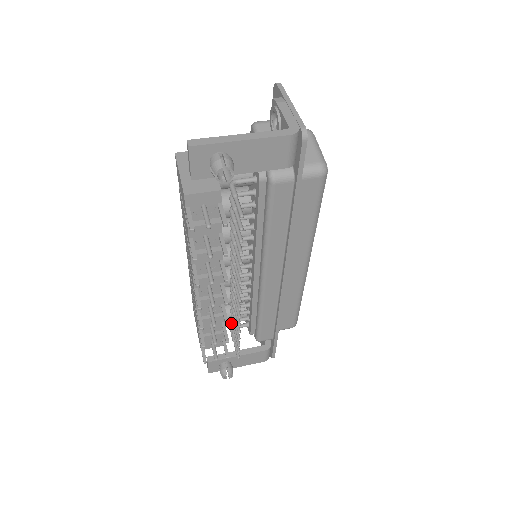
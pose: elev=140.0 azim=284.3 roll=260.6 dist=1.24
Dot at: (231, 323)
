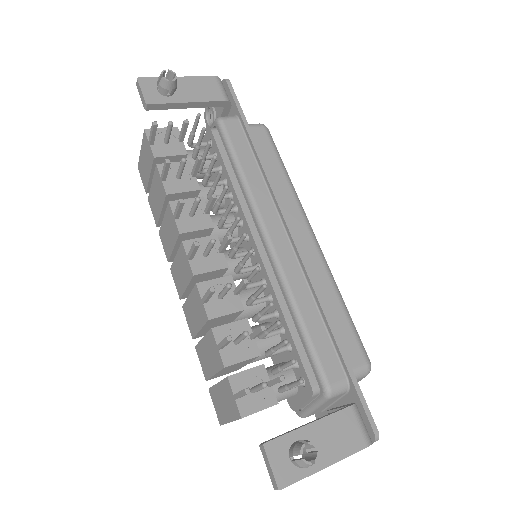
Dot at: (267, 351)
